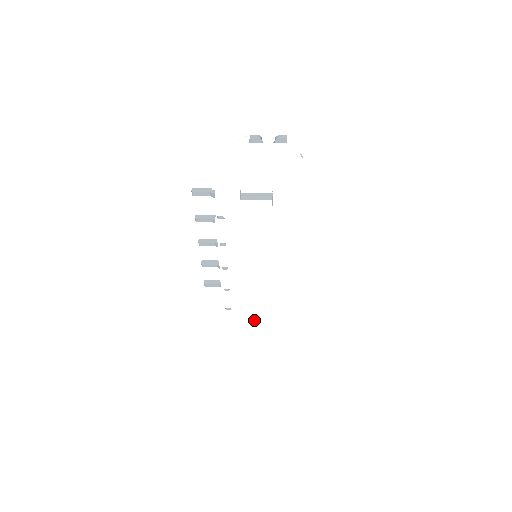
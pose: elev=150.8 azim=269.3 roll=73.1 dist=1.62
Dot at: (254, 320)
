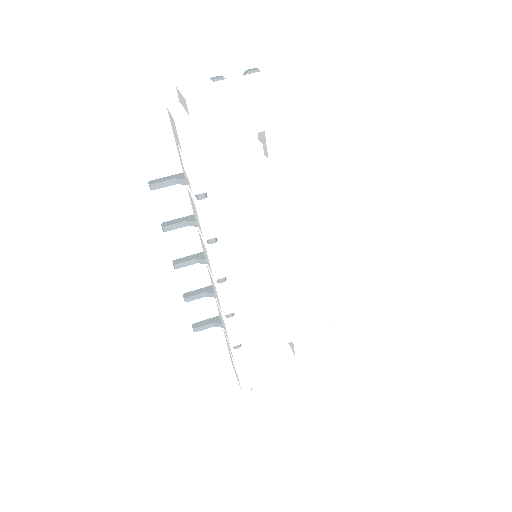
Dot at: (273, 356)
